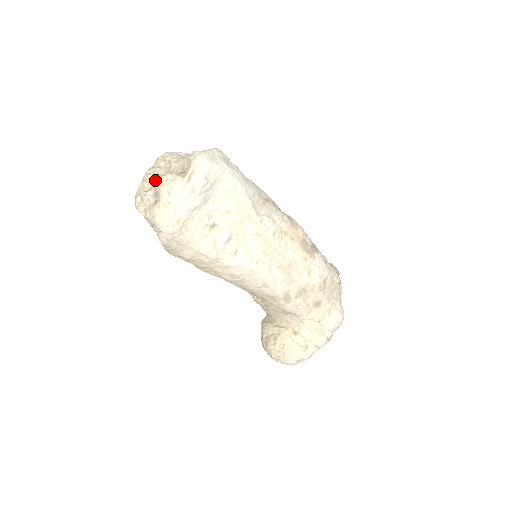
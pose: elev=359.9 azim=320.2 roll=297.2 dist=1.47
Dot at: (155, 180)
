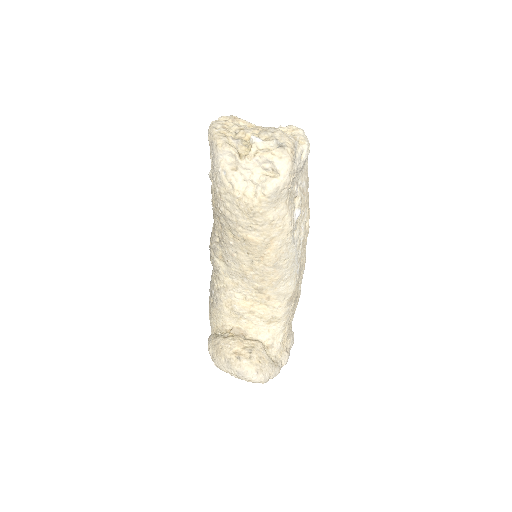
Dot at: (252, 130)
